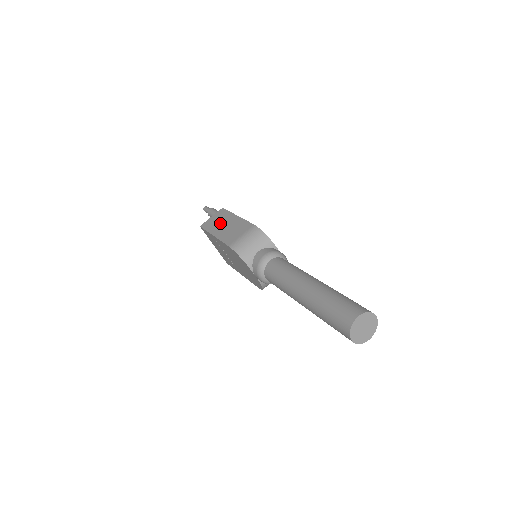
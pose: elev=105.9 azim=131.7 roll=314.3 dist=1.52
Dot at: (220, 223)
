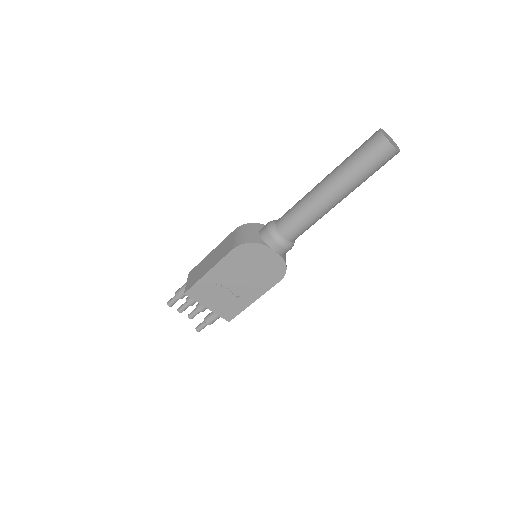
Dot at: (202, 268)
